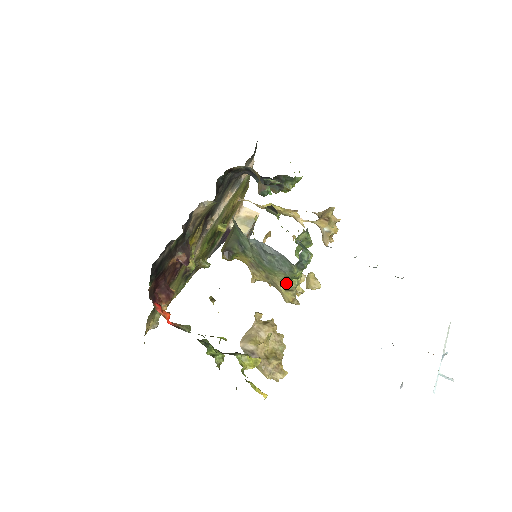
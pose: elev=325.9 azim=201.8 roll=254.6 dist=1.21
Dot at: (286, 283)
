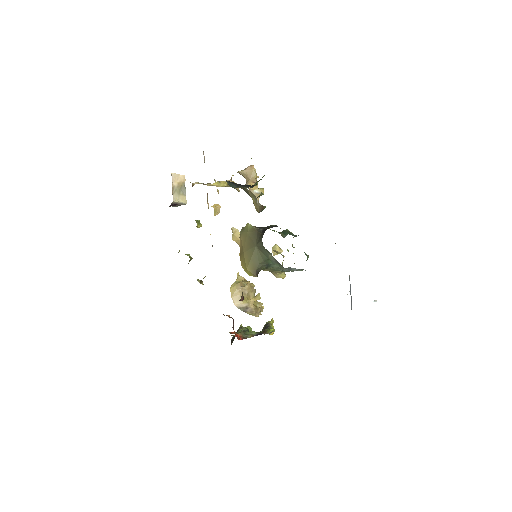
Dot at: occluded
